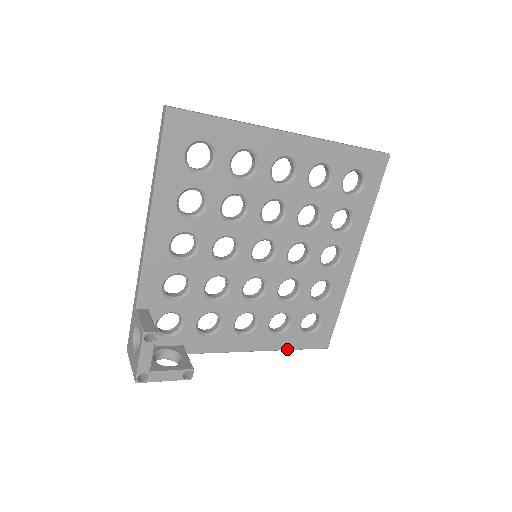
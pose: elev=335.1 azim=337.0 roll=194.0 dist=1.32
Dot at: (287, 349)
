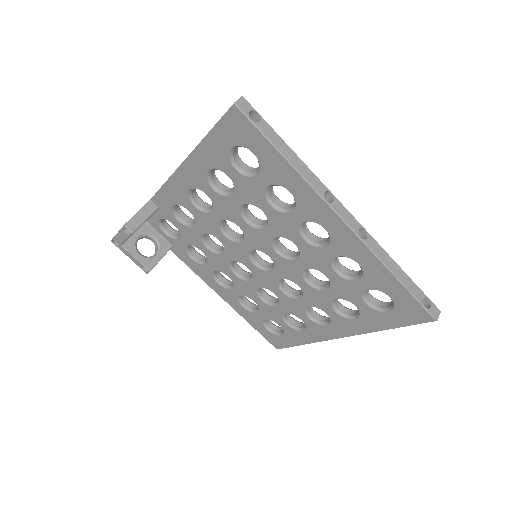
Dot at: (245, 319)
